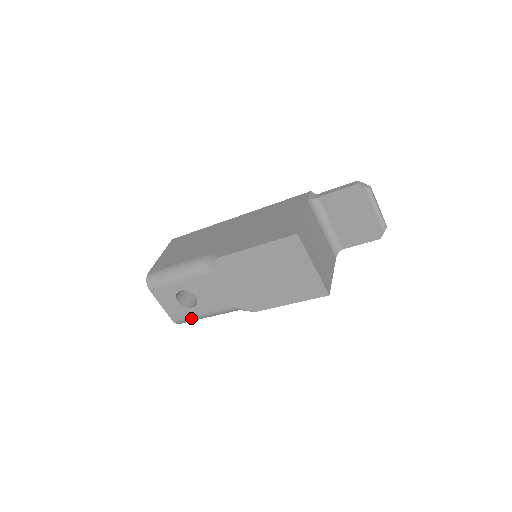
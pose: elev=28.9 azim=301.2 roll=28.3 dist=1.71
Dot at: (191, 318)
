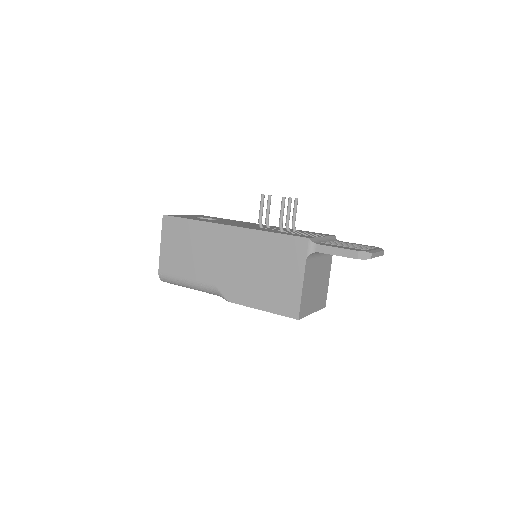
Dot at: occluded
